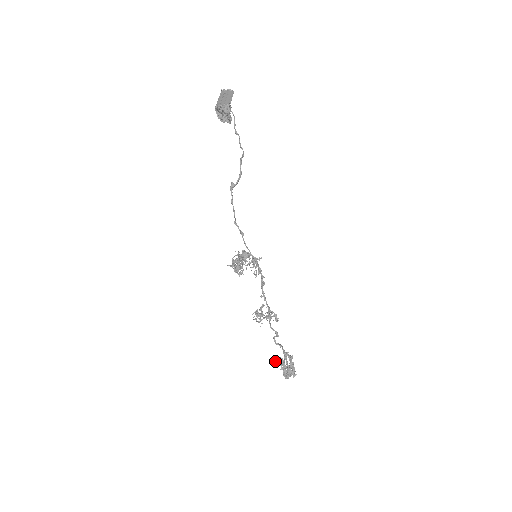
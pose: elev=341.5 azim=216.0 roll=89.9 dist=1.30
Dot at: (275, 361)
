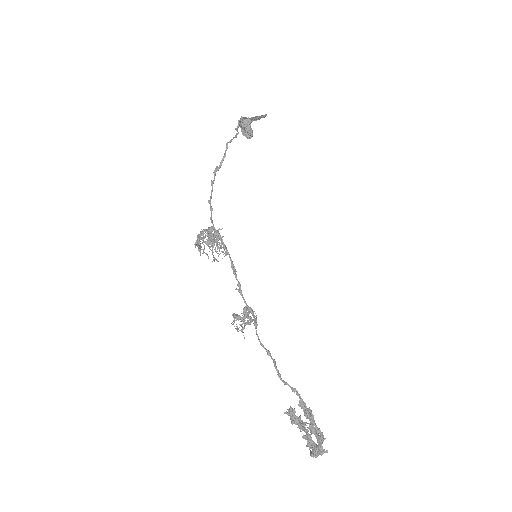
Dot at: (285, 413)
